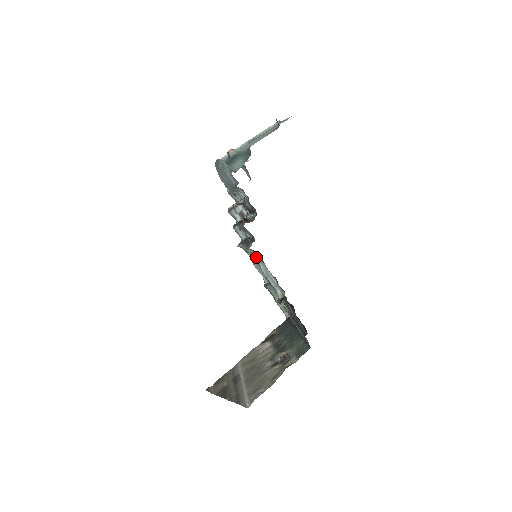
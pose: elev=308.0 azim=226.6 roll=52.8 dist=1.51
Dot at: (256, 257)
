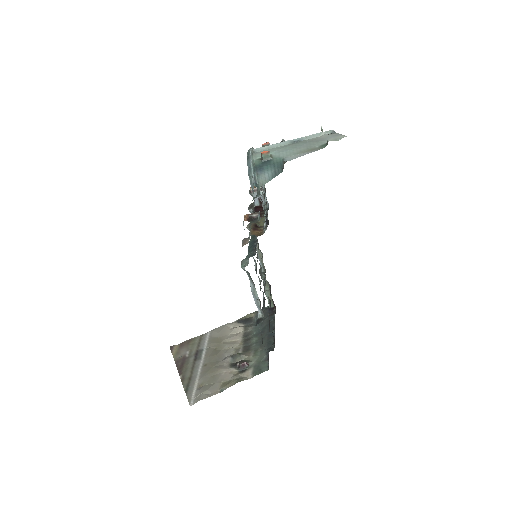
Dot at: (249, 275)
